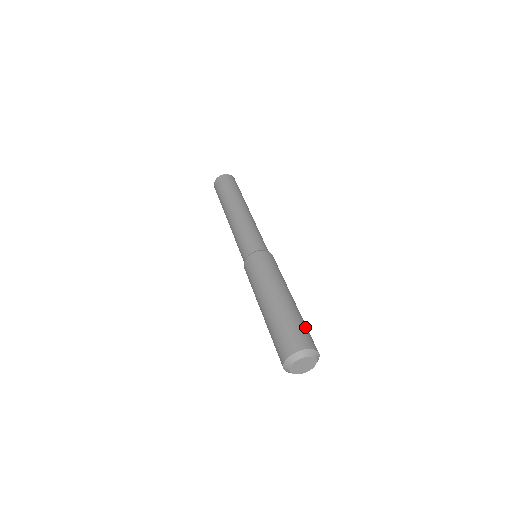
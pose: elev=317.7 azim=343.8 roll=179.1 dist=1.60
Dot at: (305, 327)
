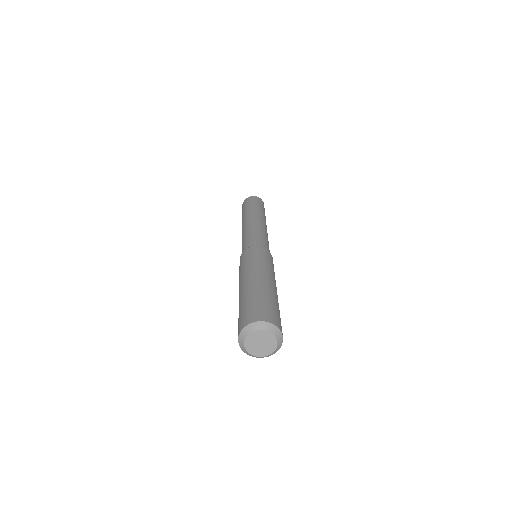
Dot at: (258, 302)
